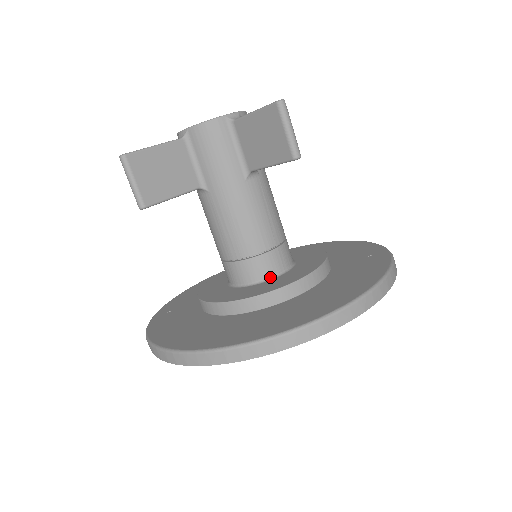
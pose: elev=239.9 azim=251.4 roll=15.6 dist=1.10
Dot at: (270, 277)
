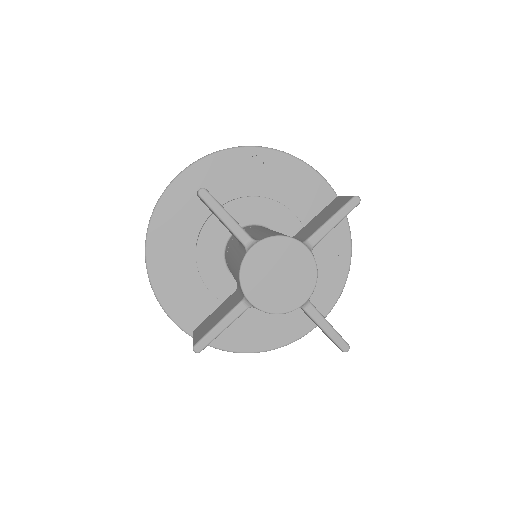
Dot at: occluded
